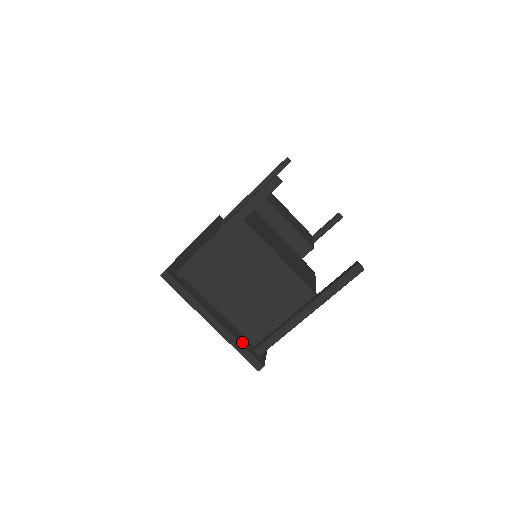
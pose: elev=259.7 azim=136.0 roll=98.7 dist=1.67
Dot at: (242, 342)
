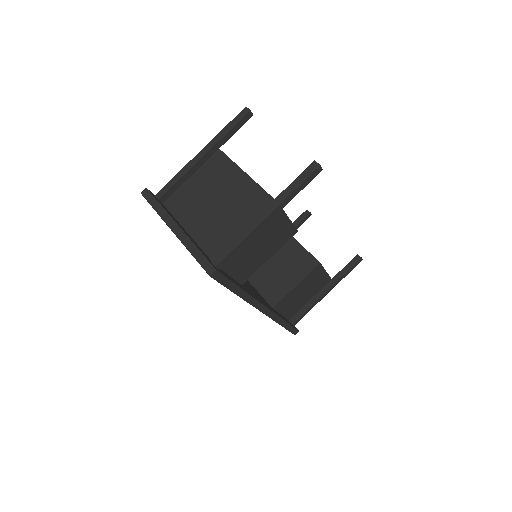
Dot at: (200, 249)
